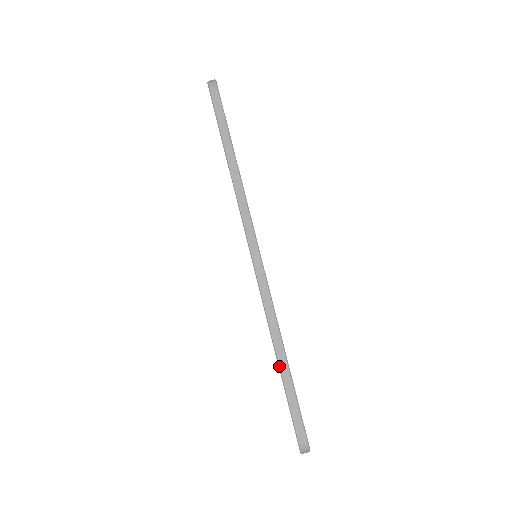
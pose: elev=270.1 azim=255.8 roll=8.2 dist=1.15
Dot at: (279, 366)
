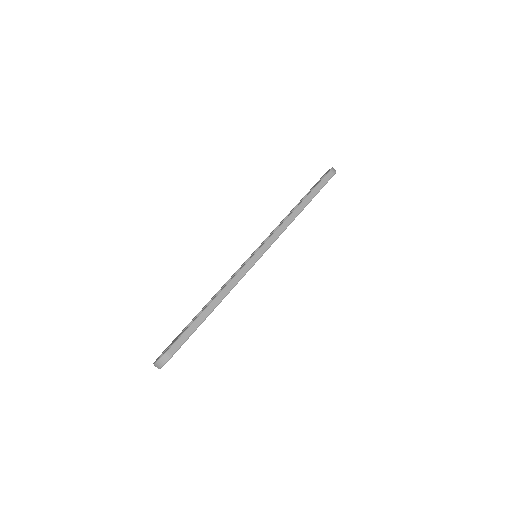
Dot at: (205, 309)
